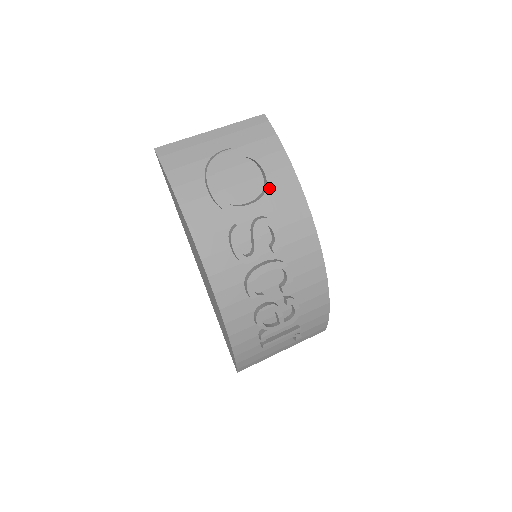
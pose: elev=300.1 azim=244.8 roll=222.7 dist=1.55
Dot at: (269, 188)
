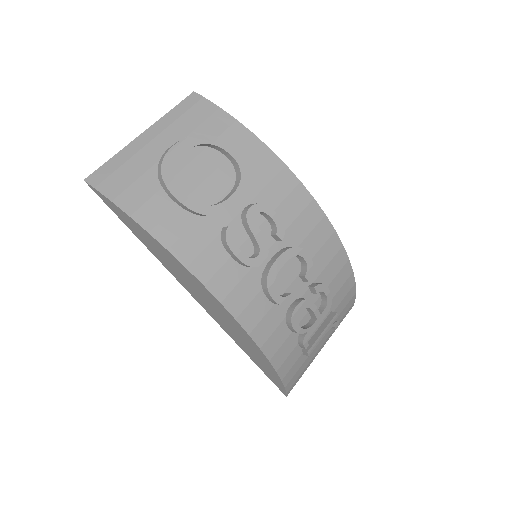
Dot at: (243, 169)
